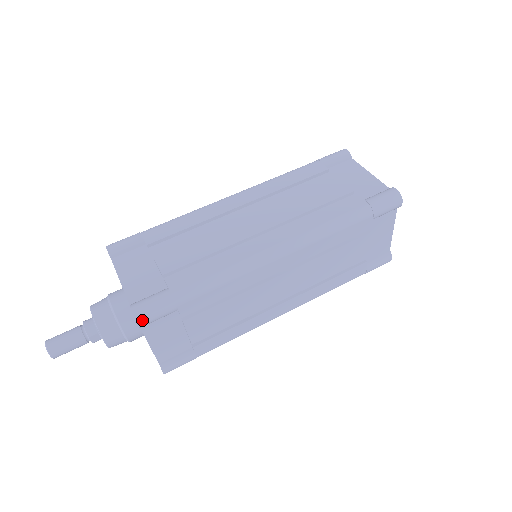
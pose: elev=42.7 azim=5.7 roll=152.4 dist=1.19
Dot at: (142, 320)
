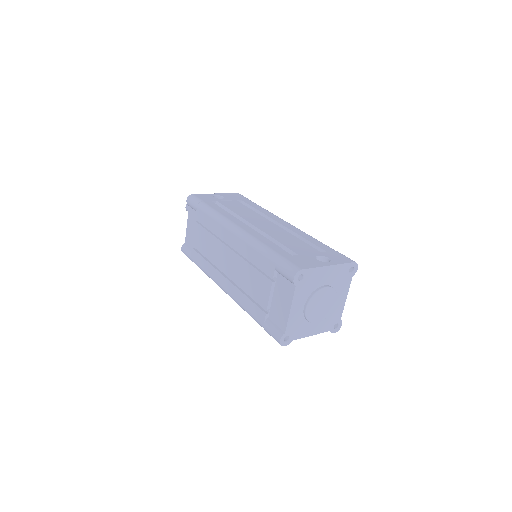
Dot at: occluded
